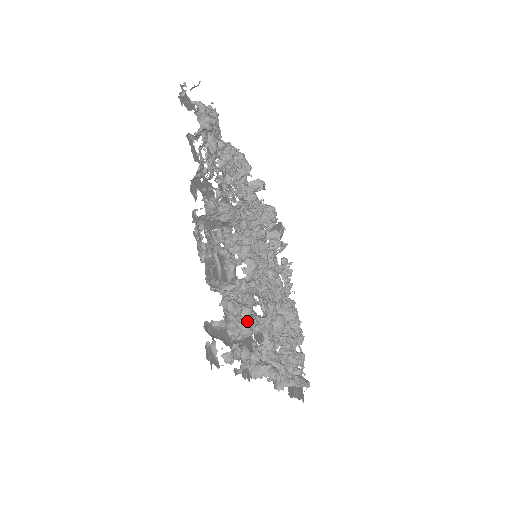
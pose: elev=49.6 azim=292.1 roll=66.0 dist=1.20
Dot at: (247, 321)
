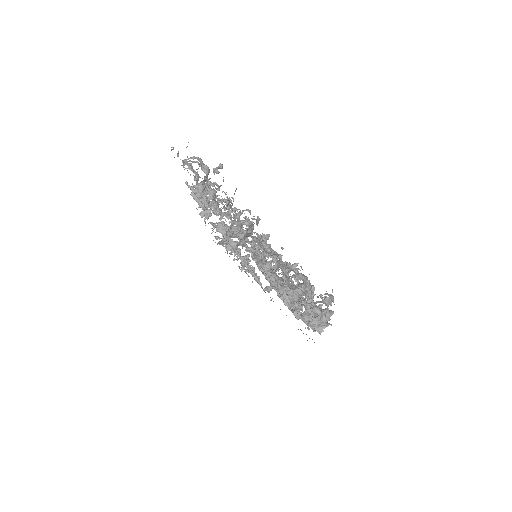
Dot at: occluded
